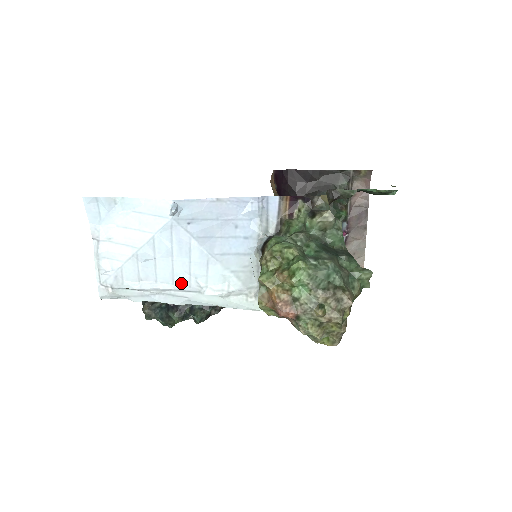
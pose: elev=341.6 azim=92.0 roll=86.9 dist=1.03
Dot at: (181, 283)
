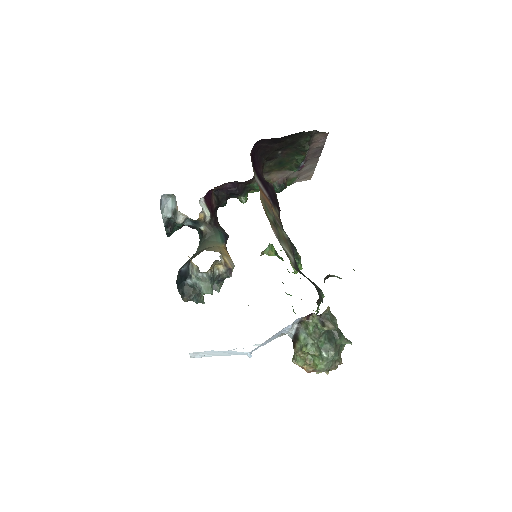
Dot at: occluded
